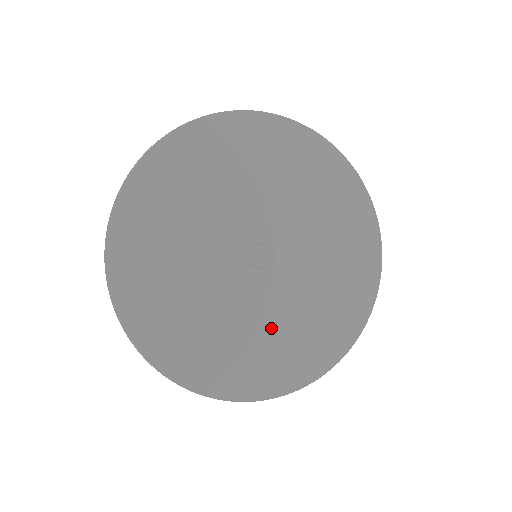
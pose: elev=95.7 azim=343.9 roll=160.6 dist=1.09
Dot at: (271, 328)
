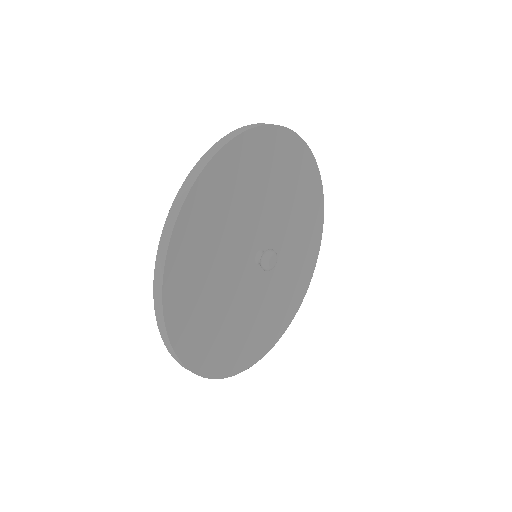
Dot at: (271, 302)
